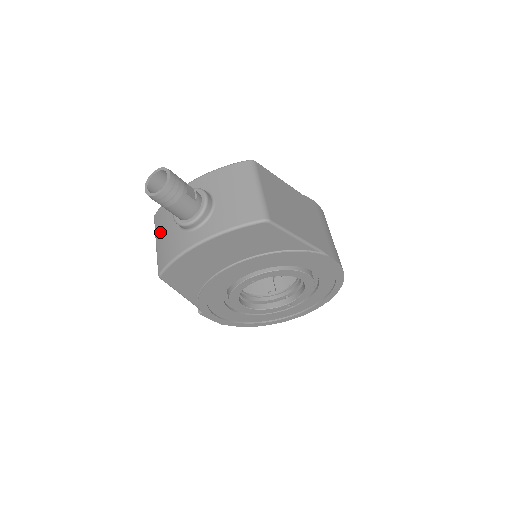
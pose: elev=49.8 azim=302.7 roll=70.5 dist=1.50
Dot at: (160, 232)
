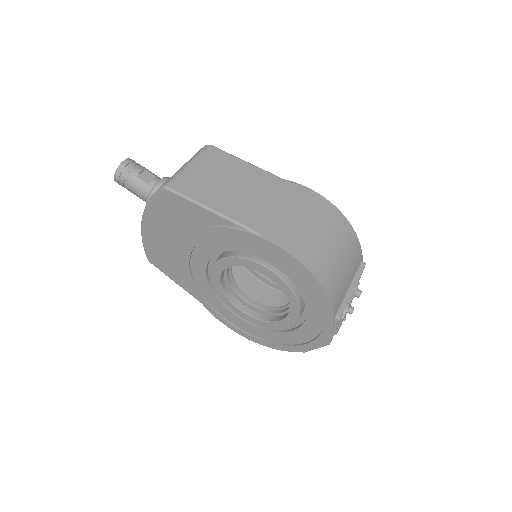
Dot at: occluded
